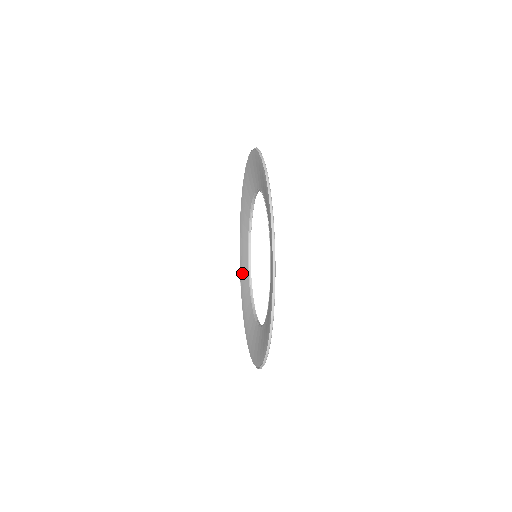
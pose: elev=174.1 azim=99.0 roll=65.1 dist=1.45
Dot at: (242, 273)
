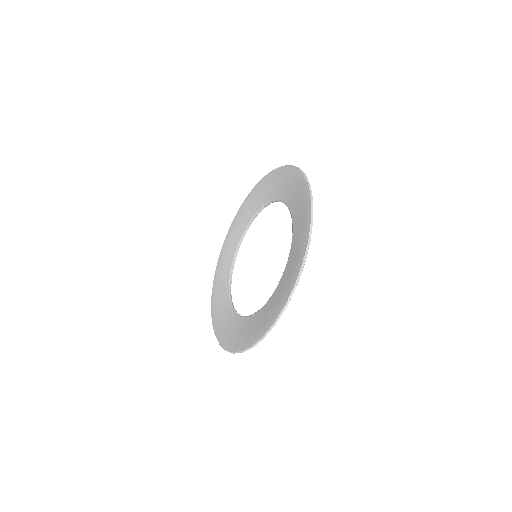
Dot at: (225, 335)
